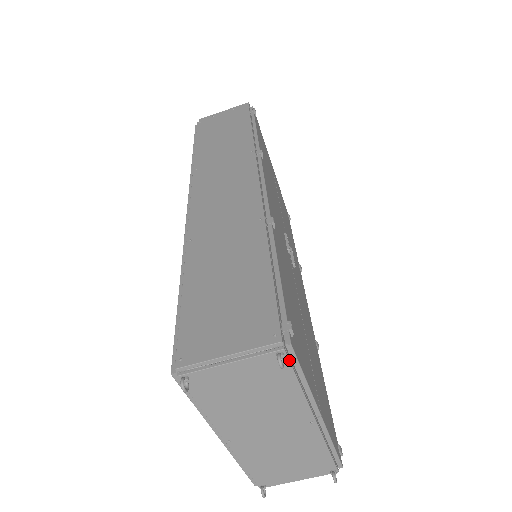
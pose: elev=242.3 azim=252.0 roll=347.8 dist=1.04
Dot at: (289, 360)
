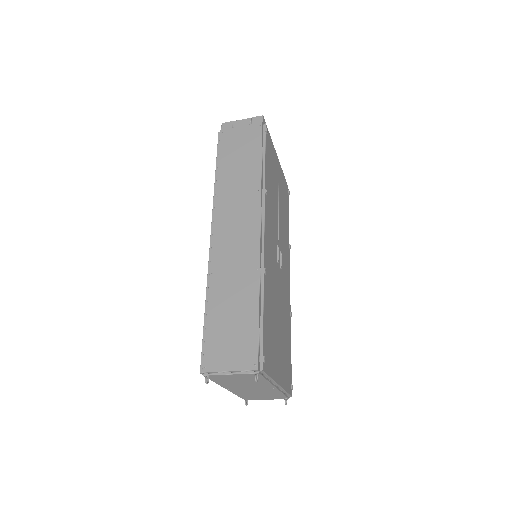
Dot at: (261, 375)
